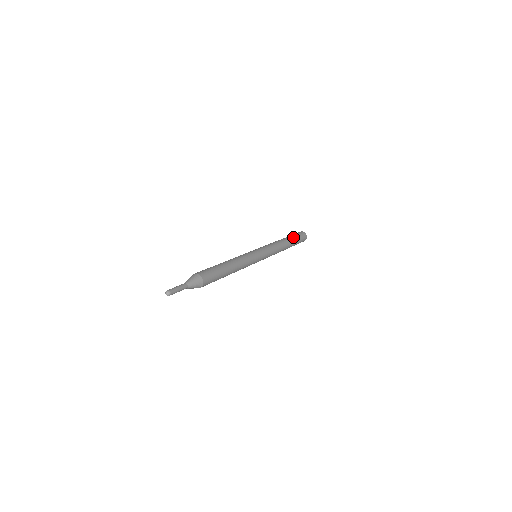
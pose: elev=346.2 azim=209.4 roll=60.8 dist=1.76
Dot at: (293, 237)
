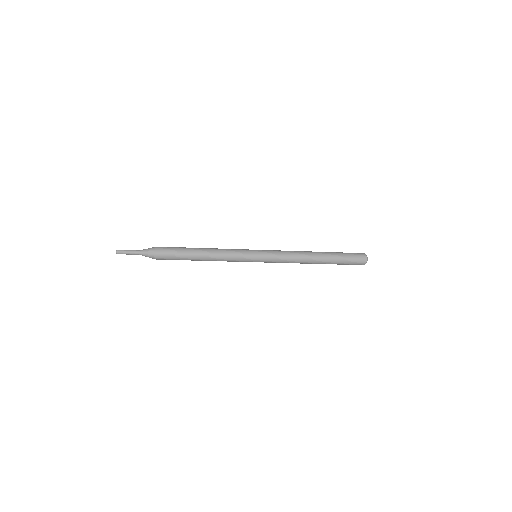
Dot at: (335, 253)
